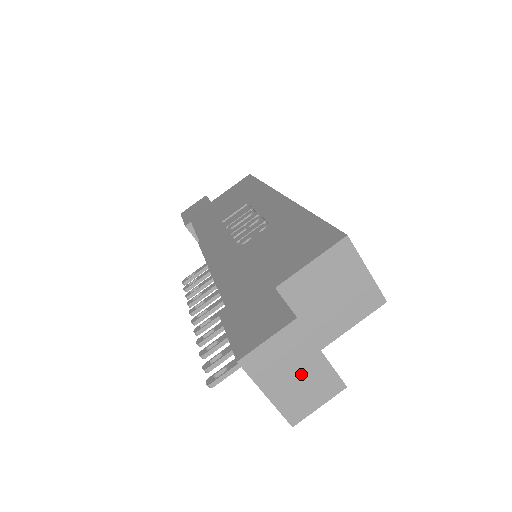
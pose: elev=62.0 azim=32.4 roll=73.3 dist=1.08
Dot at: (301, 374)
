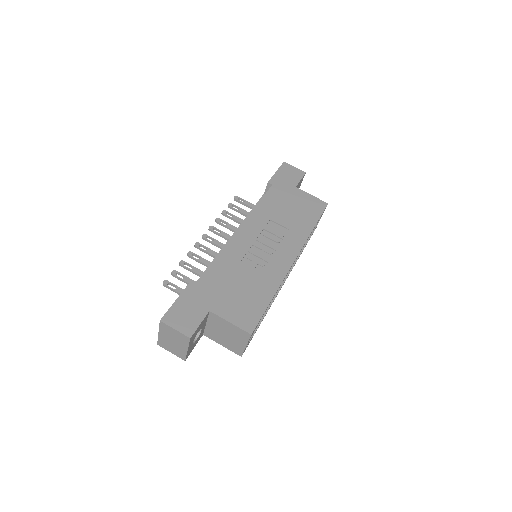
Dot at: (175, 344)
